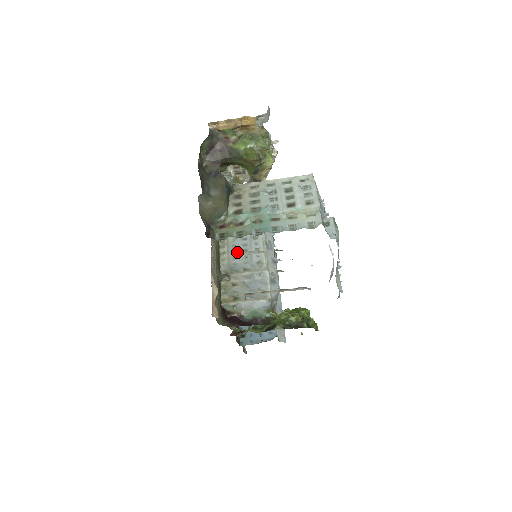
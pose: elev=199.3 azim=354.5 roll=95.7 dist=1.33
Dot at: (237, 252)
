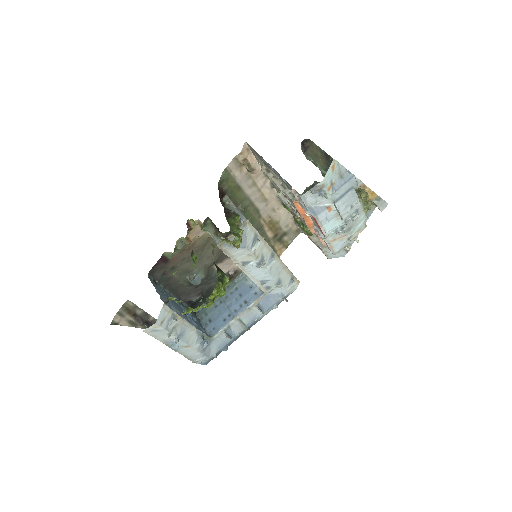
Dot at: occluded
